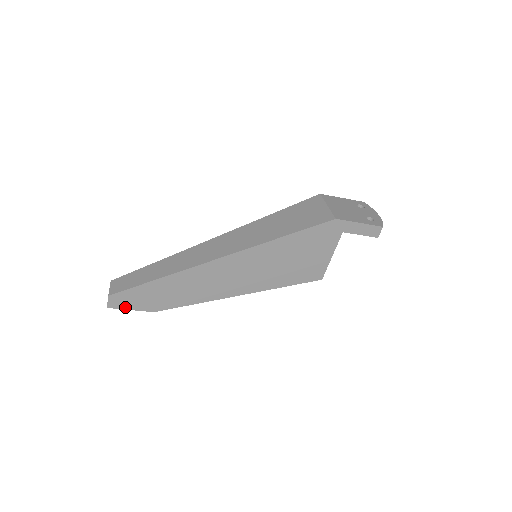
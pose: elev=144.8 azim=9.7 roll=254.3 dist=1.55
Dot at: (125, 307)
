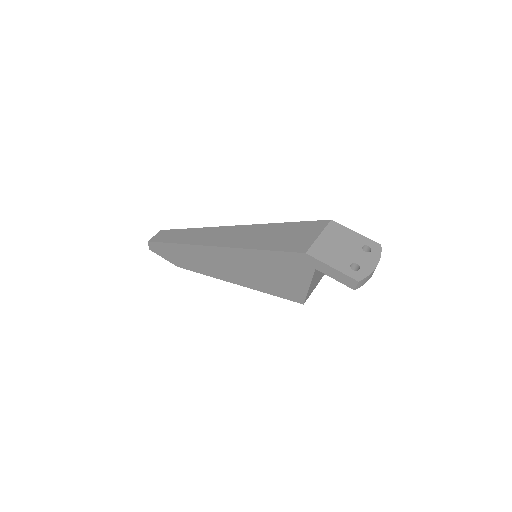
Dot at: (160, 254)
